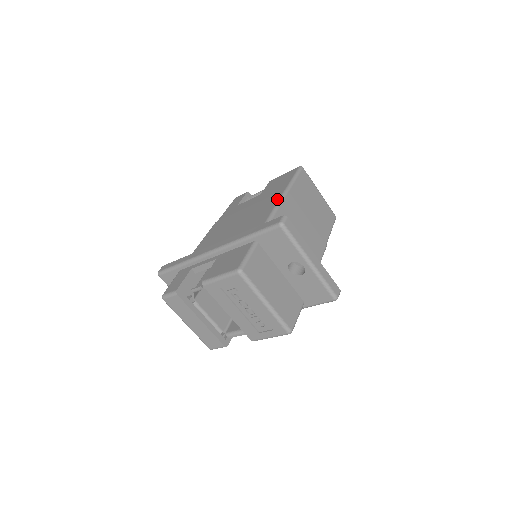
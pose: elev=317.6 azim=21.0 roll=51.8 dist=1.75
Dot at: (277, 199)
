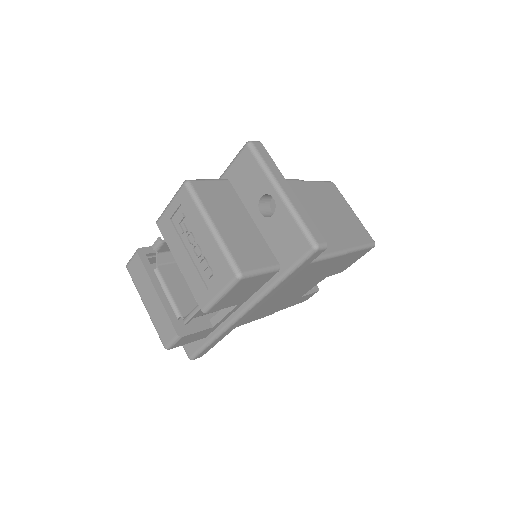
Dot at: occluded
